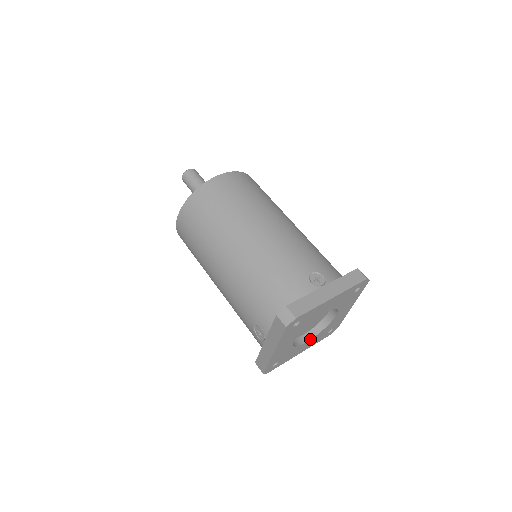
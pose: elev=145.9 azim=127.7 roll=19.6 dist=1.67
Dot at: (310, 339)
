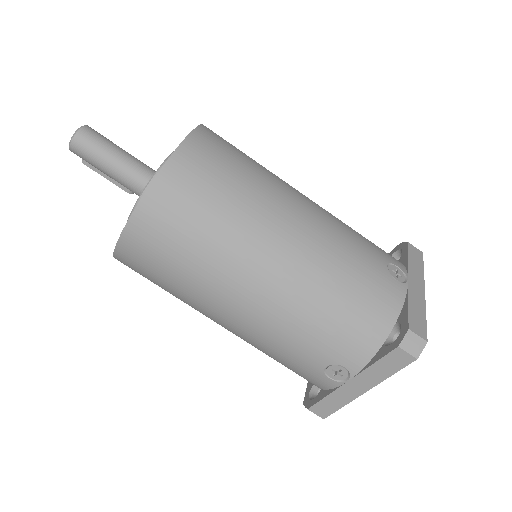
Dot at: occluded
